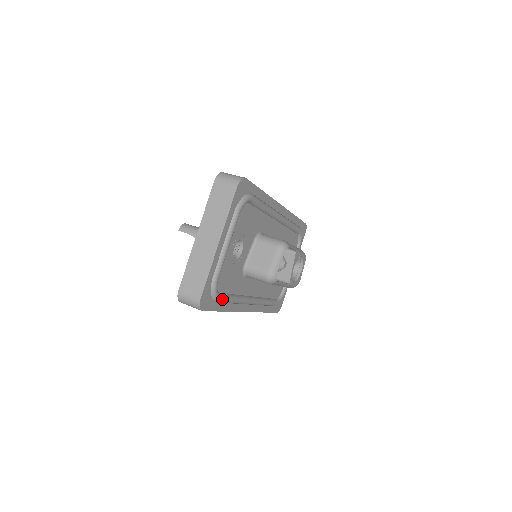
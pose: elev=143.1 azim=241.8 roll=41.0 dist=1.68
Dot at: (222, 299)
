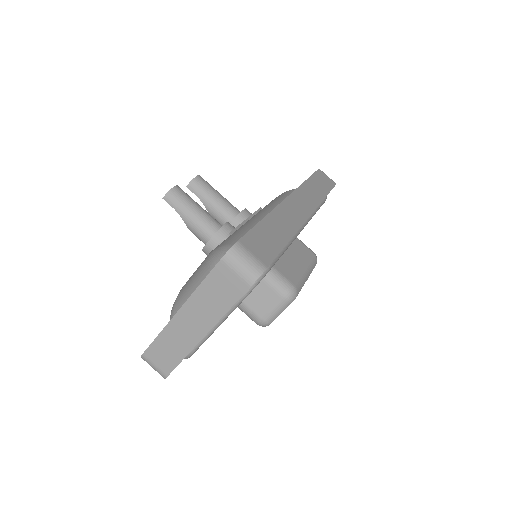
Dot at: occluded
